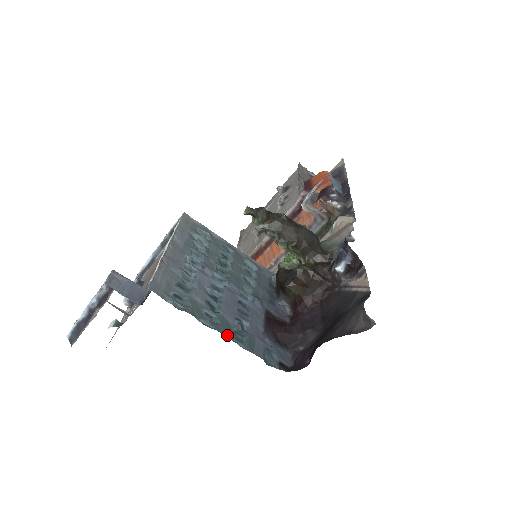
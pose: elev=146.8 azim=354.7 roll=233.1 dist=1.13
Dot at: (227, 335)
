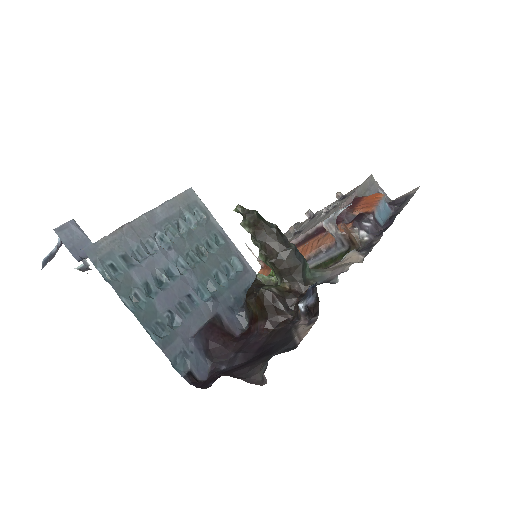
Dot at: (144, 323)
